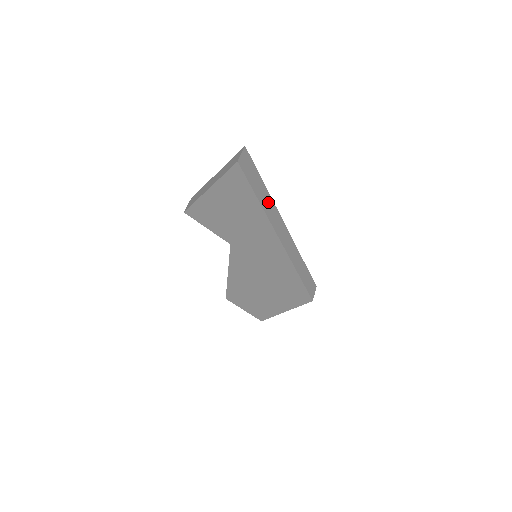
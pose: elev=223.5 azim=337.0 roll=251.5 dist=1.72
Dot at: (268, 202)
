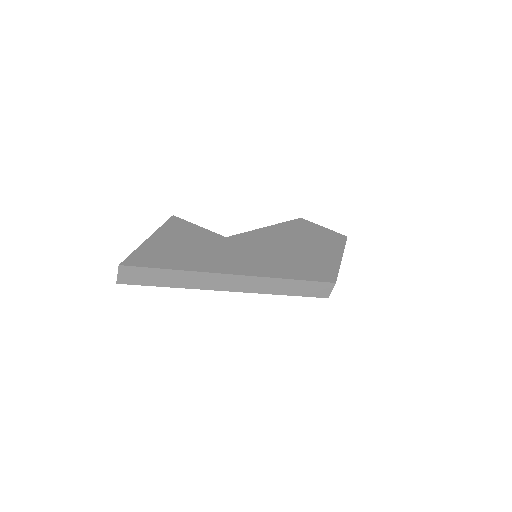
Dot at: (188, 278)
